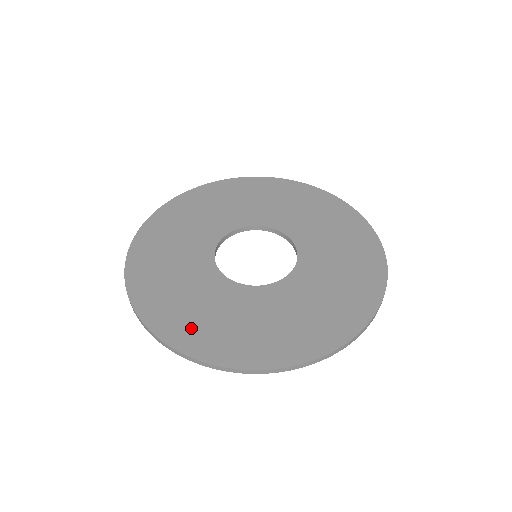
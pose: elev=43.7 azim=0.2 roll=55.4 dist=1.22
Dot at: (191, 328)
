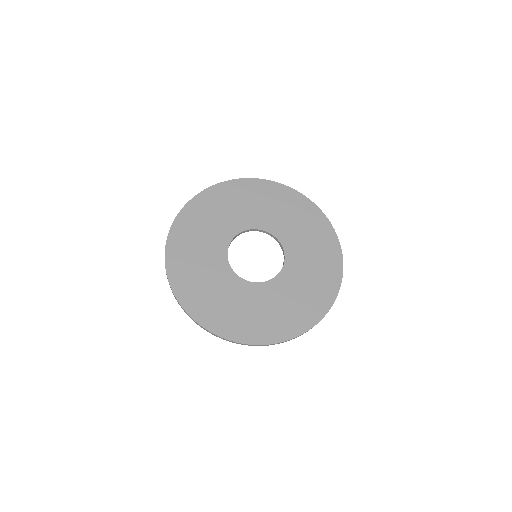
Dot at: (251, 327)
